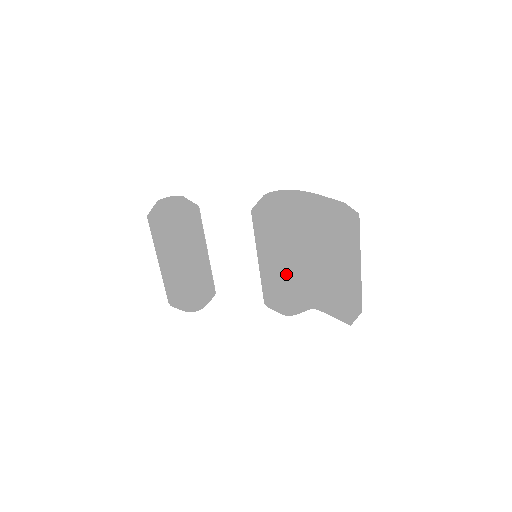
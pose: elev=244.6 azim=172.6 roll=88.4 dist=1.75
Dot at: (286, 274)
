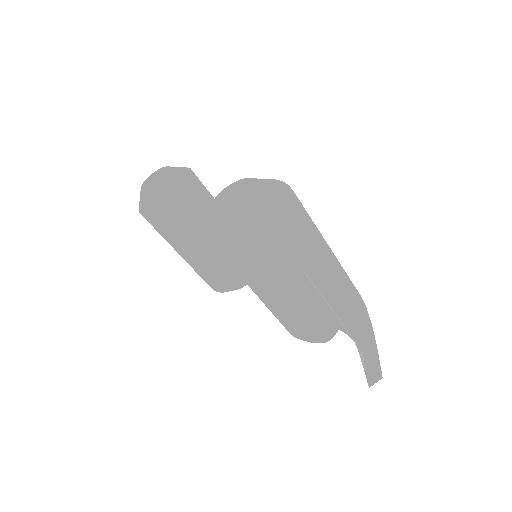
Dot at: (269, 304)
